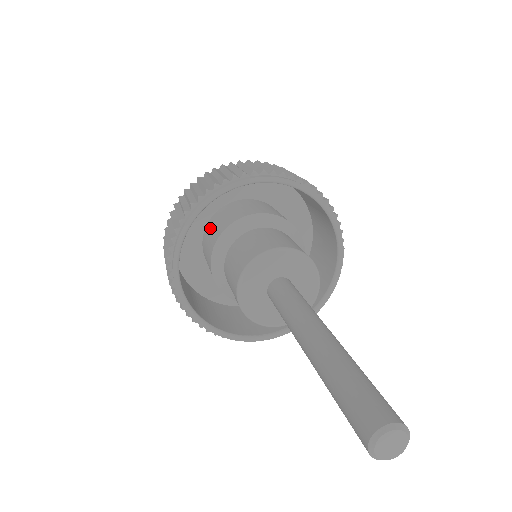
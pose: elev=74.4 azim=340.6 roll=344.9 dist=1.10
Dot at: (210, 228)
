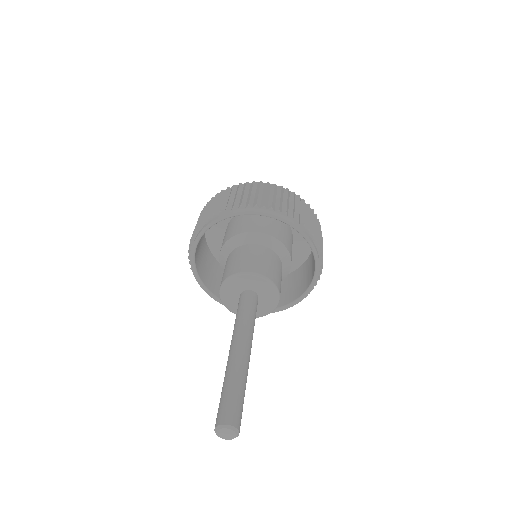
Dot at: (229, 226)
